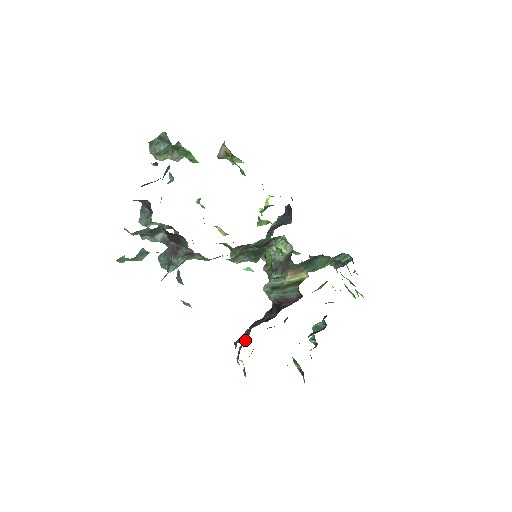
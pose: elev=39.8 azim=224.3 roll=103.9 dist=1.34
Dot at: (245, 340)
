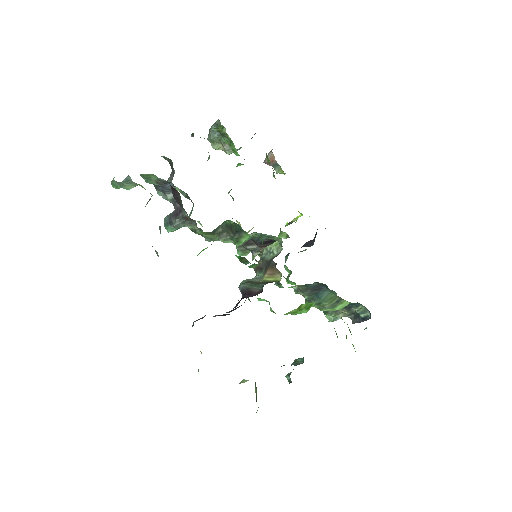
Dot at: occluded
